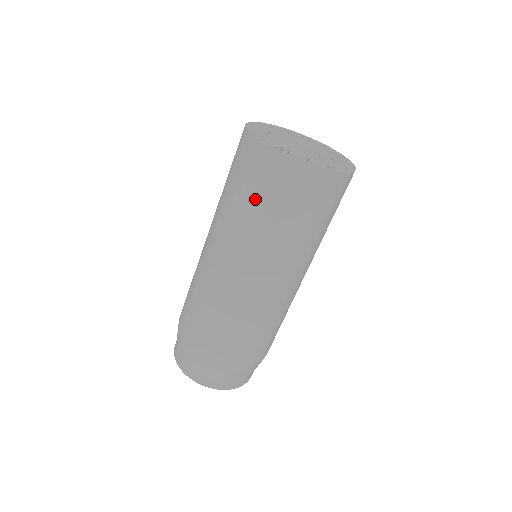
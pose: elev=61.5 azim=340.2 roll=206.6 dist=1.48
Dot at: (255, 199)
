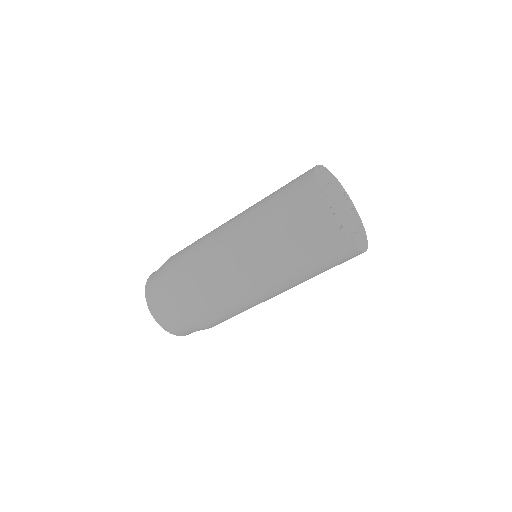
Dot at: (317, 266)
